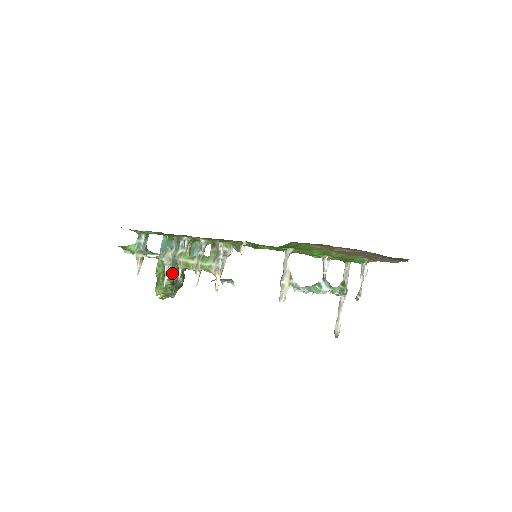
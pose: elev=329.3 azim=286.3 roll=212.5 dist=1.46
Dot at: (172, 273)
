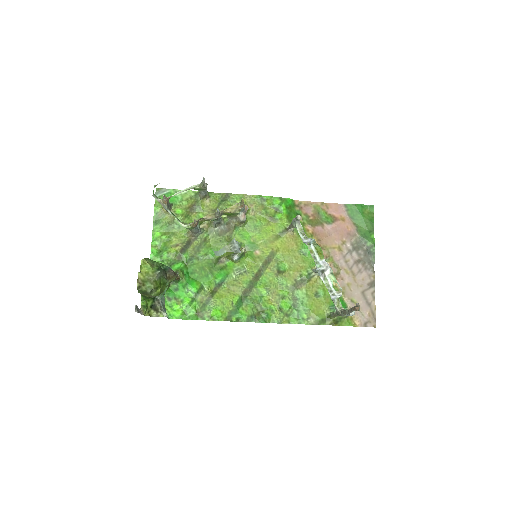
Dot at: occluded
